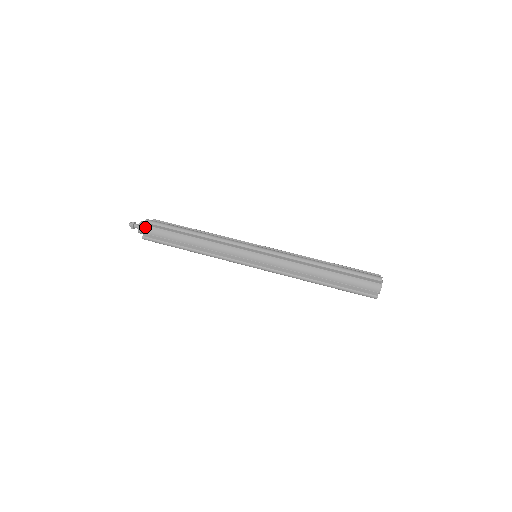
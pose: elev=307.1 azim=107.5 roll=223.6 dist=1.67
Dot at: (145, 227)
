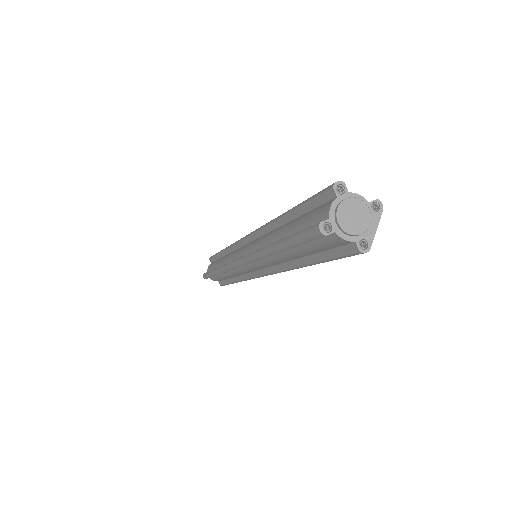
Dot at: (209, 265)
